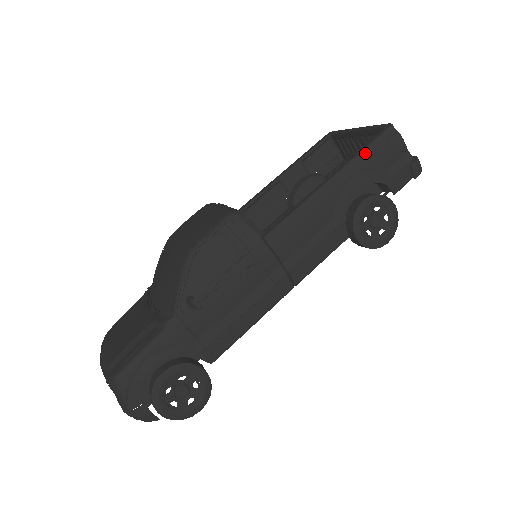
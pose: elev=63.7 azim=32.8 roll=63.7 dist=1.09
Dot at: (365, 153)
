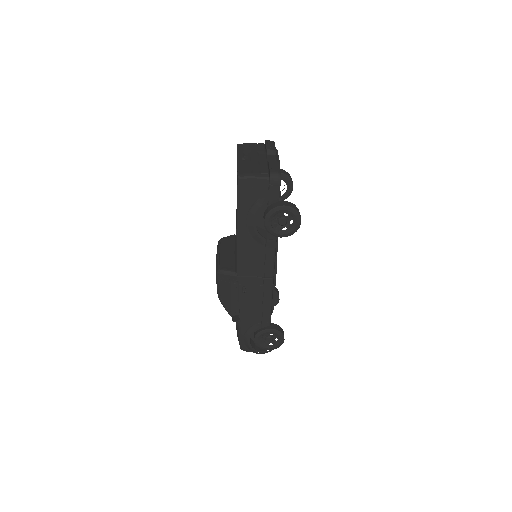
Dot at: (240, 204)
